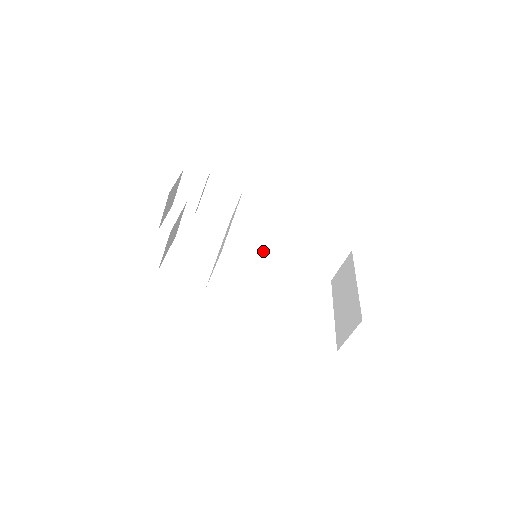
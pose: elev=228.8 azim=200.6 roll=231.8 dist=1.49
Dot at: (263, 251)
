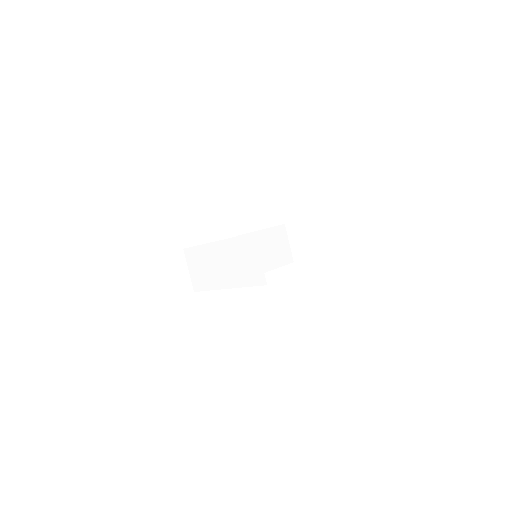
Dot at: occluded
